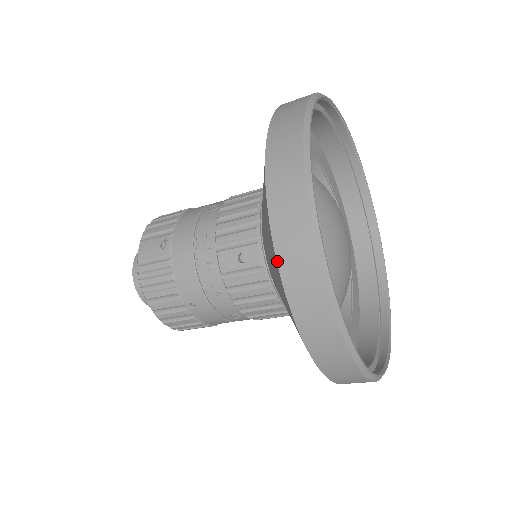
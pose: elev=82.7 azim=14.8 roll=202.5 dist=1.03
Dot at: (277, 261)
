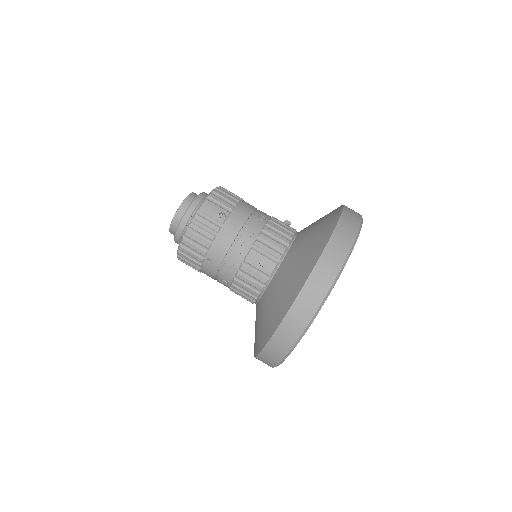
Dot at: (298, 296)
